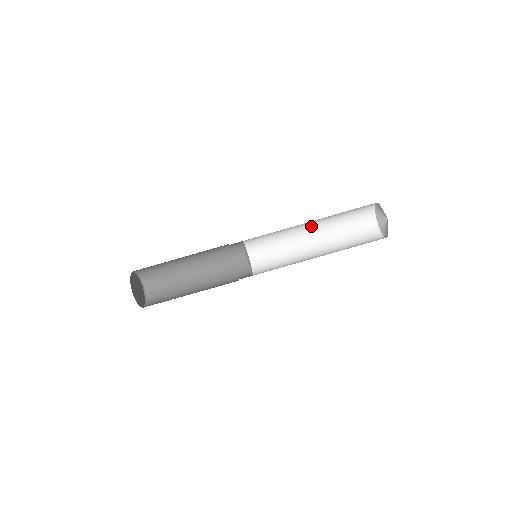
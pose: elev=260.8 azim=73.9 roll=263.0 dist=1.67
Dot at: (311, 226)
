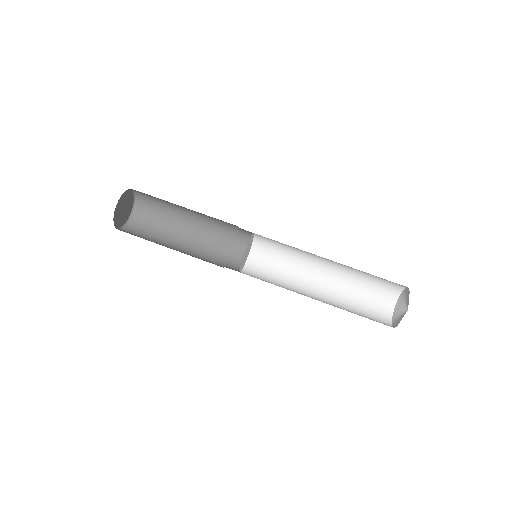
Dot at: (326, 273)
